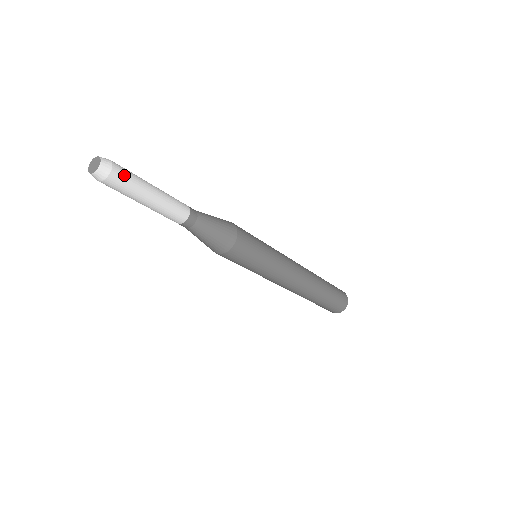
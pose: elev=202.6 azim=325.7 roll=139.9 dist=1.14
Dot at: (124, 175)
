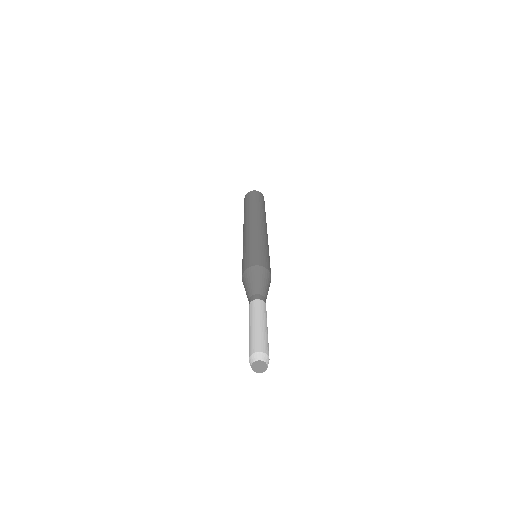
Dot at: (267, 347)
